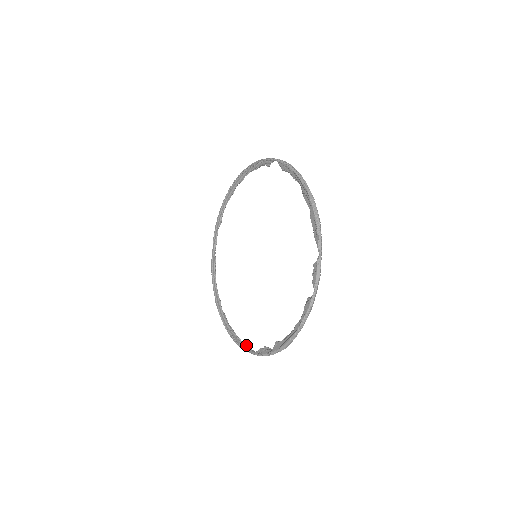
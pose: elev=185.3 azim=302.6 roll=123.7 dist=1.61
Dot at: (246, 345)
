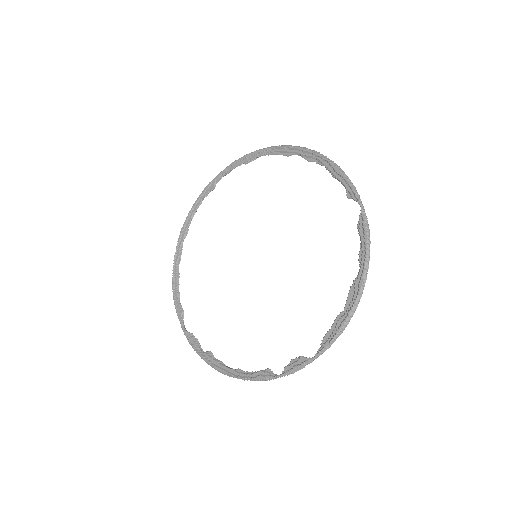
Dot at: (181, 311)
